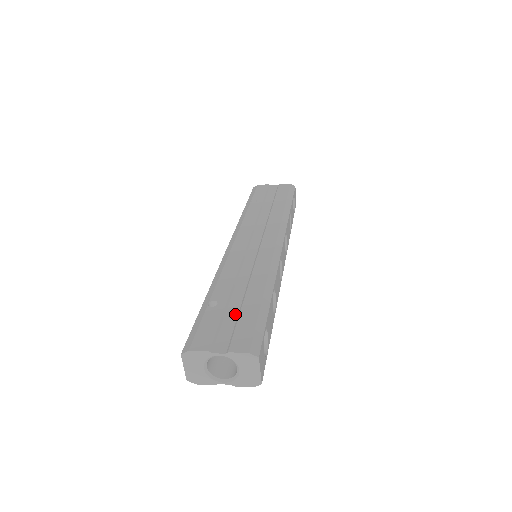
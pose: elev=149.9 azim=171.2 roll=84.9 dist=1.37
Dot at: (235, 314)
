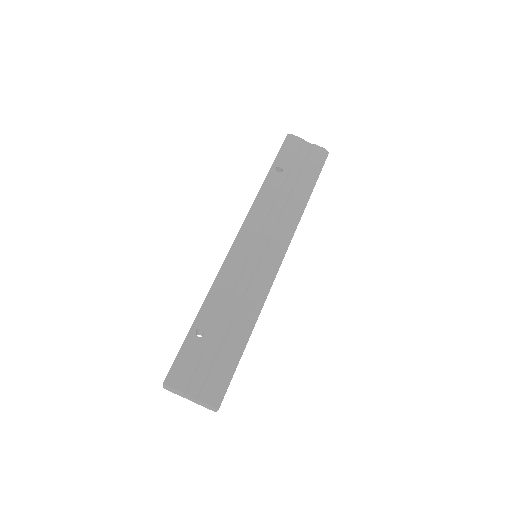
Dot at: (214, 353)
